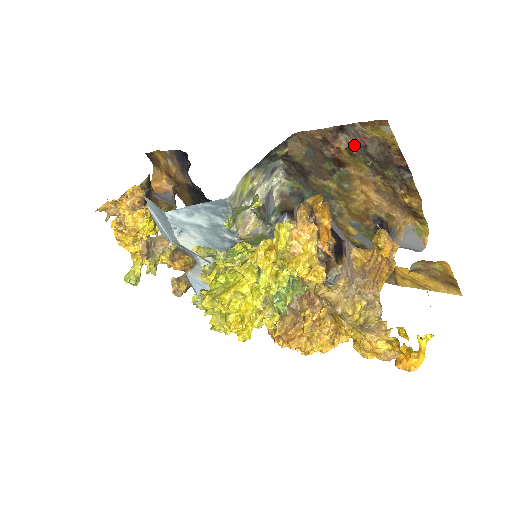
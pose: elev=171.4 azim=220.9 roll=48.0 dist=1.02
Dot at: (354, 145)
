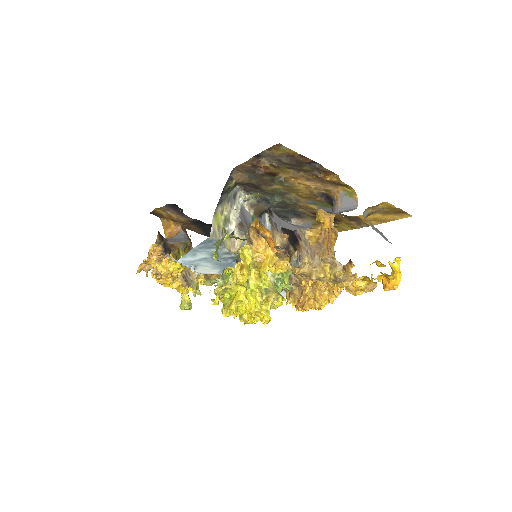
Dot at: (273, 161)
